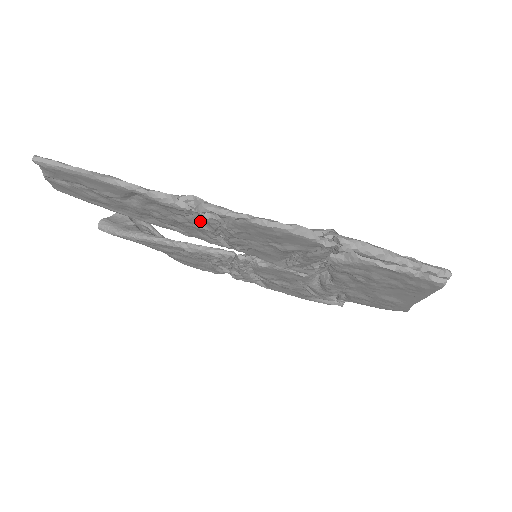
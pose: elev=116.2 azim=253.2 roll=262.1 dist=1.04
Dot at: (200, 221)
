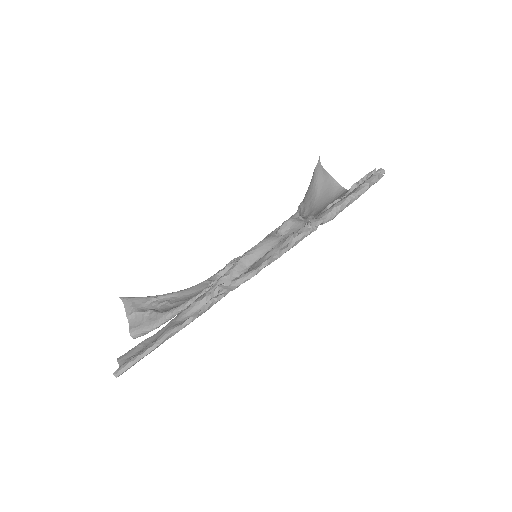
Dot at: occluded
